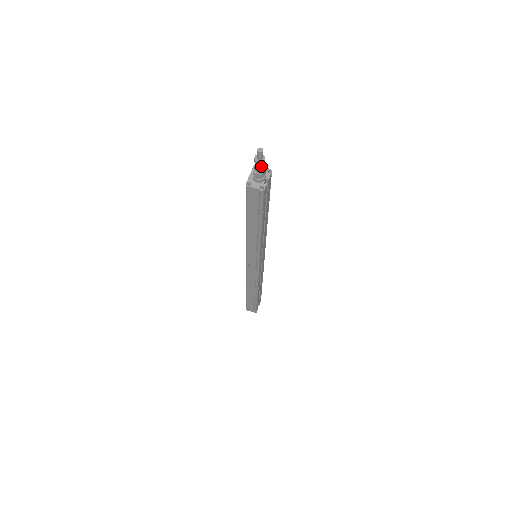
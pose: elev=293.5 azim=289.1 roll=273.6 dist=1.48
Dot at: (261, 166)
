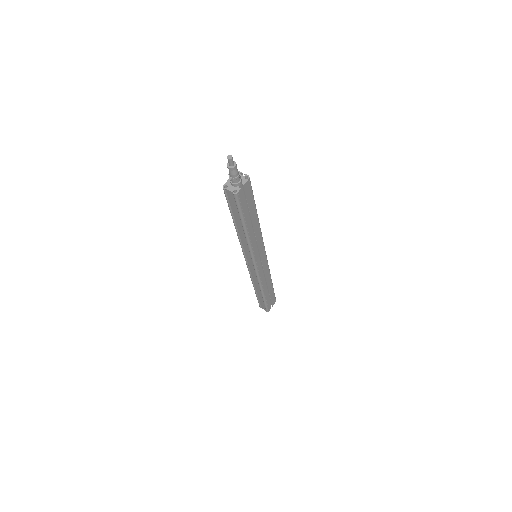
Dot at: (233, 172)
